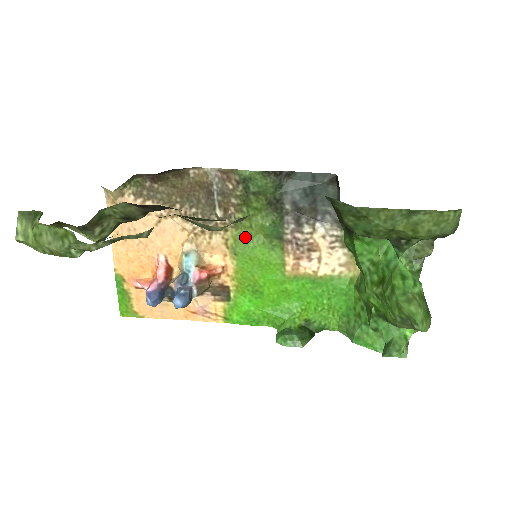
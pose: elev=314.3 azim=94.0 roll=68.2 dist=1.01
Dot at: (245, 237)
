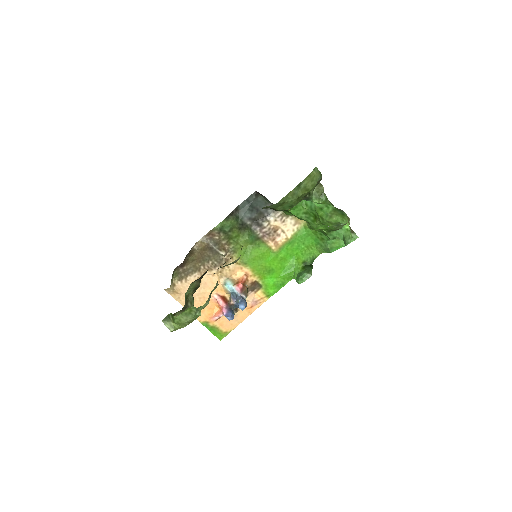
Dot at: (243, 253)
